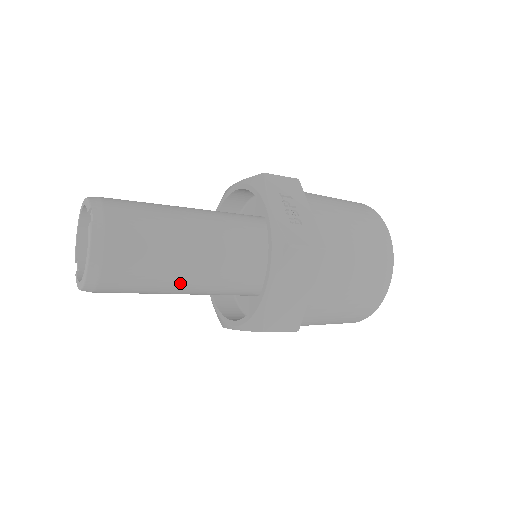
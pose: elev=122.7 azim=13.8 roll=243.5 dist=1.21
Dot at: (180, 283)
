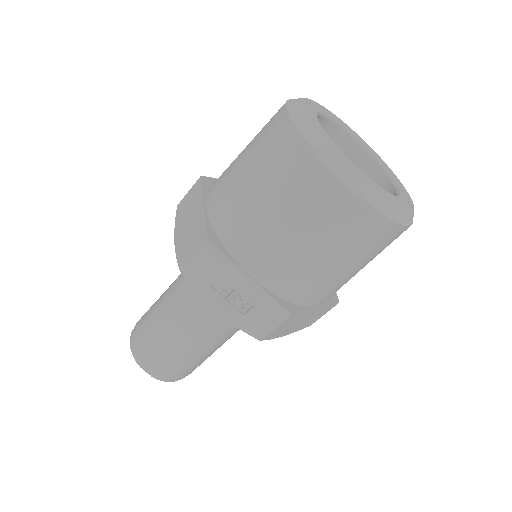
Dot at: occluded
